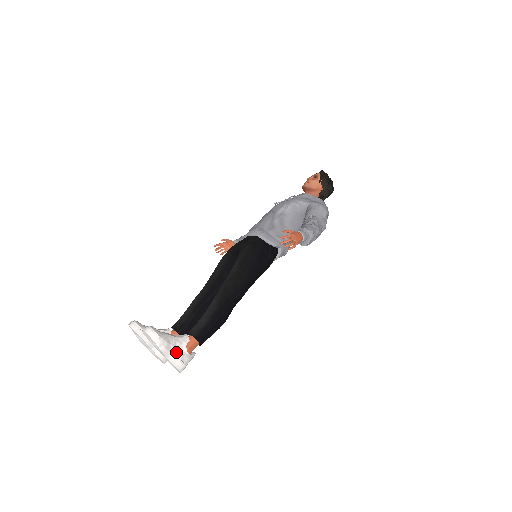
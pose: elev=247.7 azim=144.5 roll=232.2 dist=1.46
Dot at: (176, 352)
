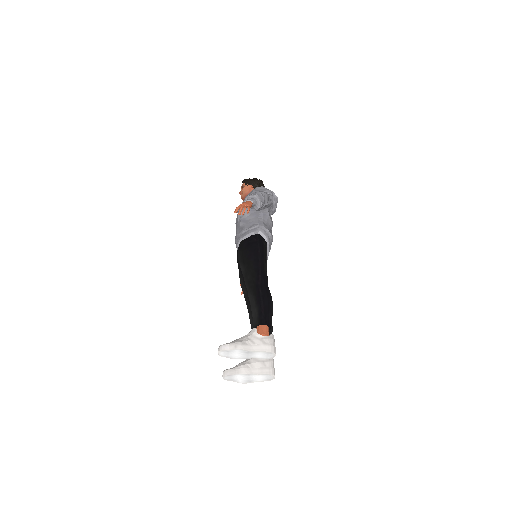
Dot at: (254, 343)
